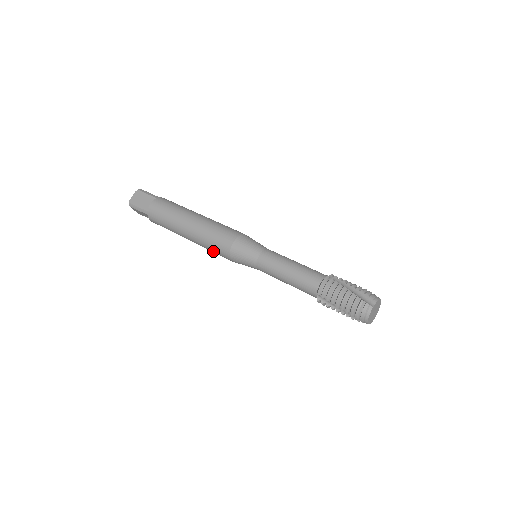
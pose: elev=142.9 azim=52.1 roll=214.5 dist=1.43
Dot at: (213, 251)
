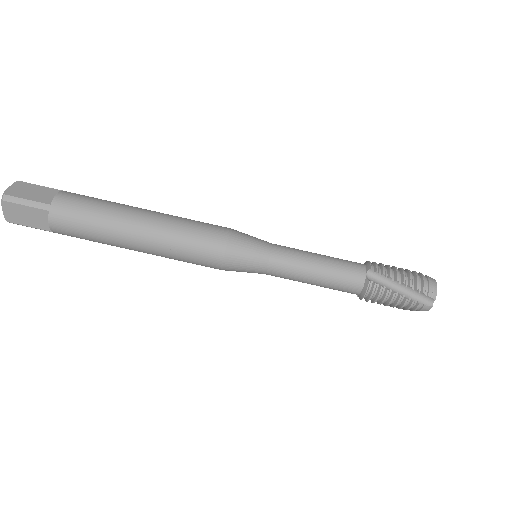
Dot at: occluded
